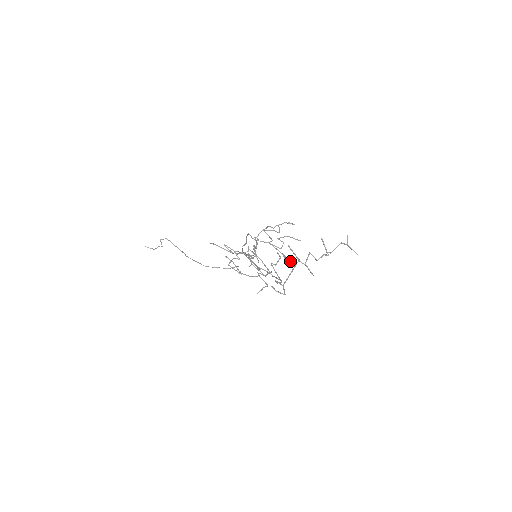
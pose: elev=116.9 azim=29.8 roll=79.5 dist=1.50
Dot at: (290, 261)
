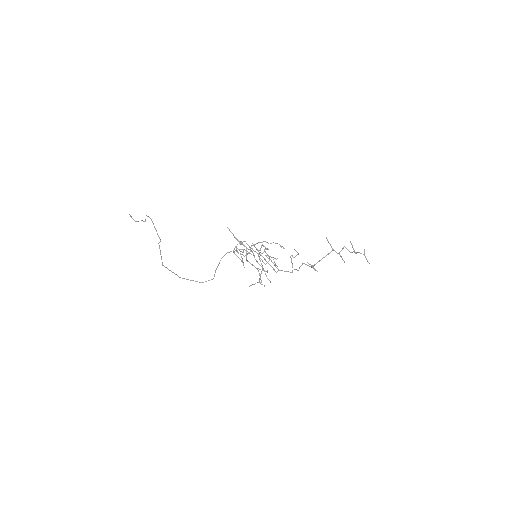
Dot at: (267, 278)
